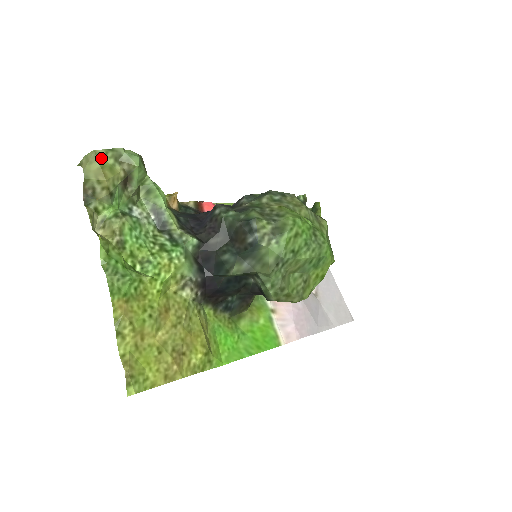
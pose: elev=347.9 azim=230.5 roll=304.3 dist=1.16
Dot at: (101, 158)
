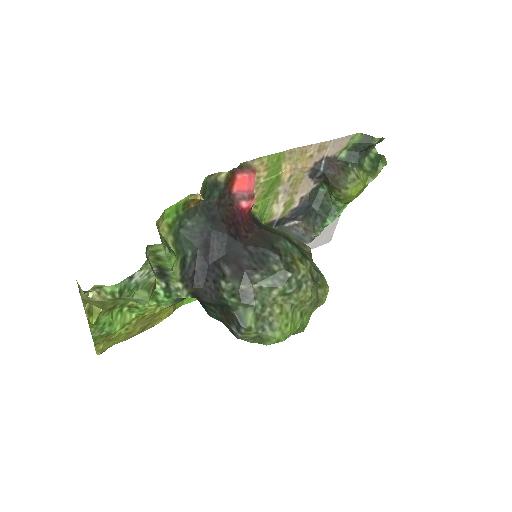
Dot at: (104, 301)
